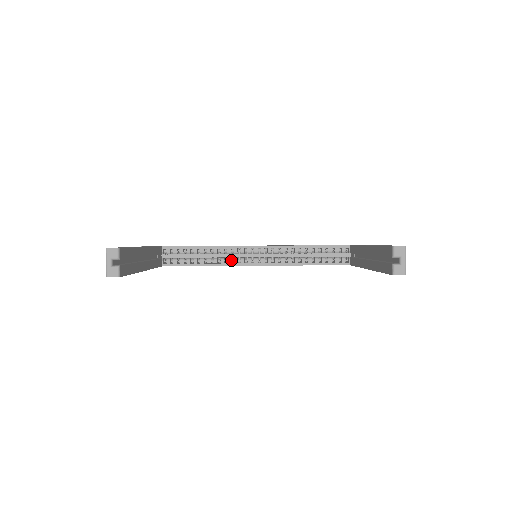
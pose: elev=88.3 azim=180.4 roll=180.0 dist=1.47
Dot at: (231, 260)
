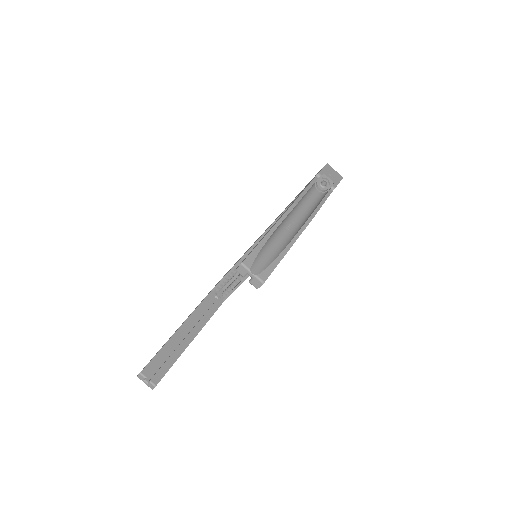
Dot at: occluded
